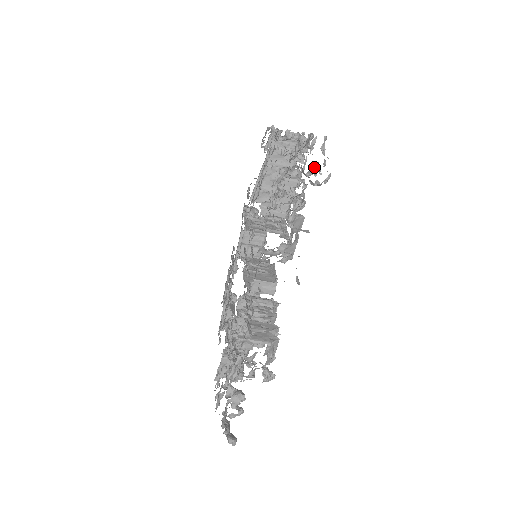
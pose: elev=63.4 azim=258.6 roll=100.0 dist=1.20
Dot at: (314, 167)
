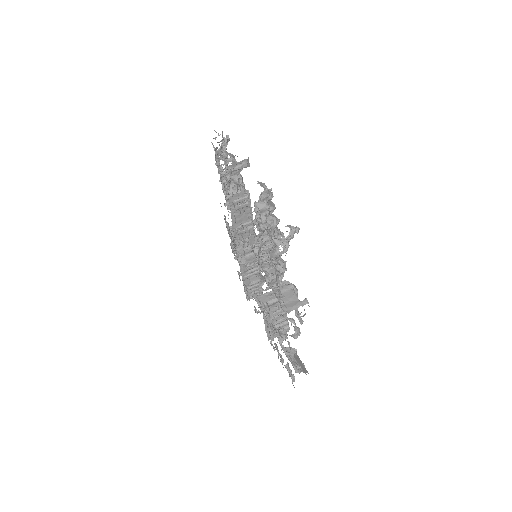
Dot at: occluded
